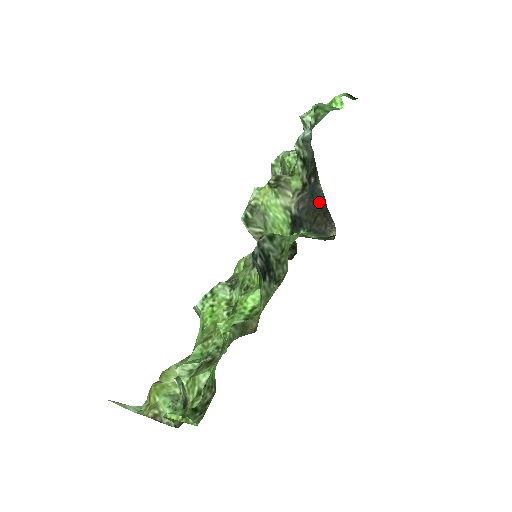
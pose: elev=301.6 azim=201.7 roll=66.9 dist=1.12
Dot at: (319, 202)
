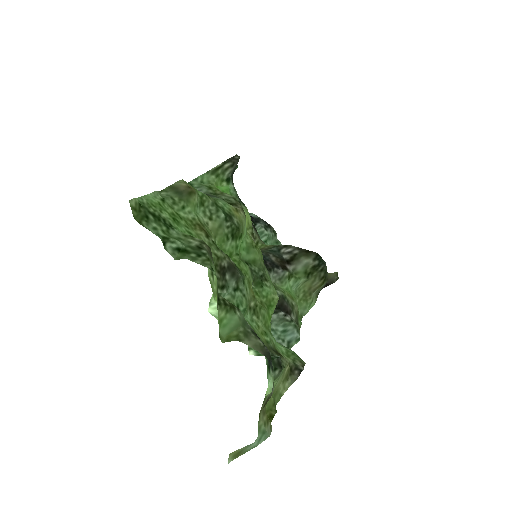
Dot at: occluded
